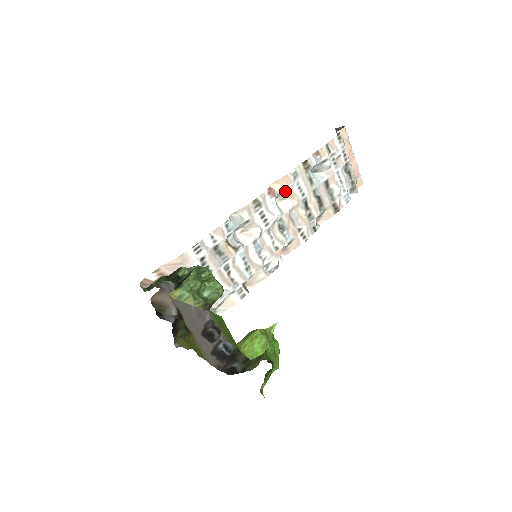
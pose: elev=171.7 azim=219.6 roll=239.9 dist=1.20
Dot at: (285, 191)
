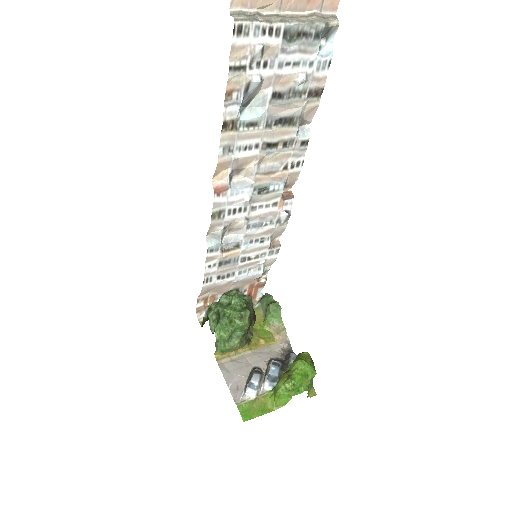
Dot at: (233, 168)
